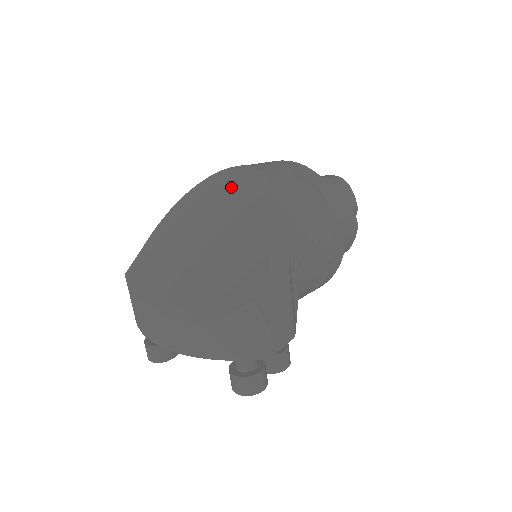
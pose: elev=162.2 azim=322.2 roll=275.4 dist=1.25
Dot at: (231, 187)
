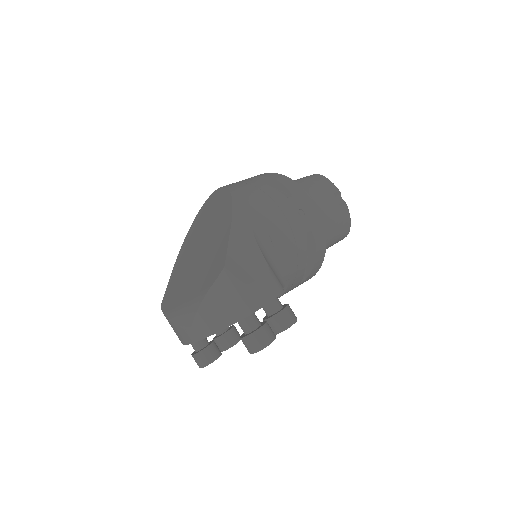
Dot at: (209, 209)
